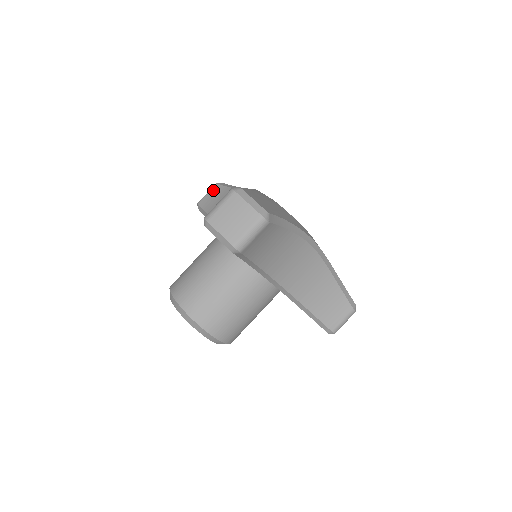
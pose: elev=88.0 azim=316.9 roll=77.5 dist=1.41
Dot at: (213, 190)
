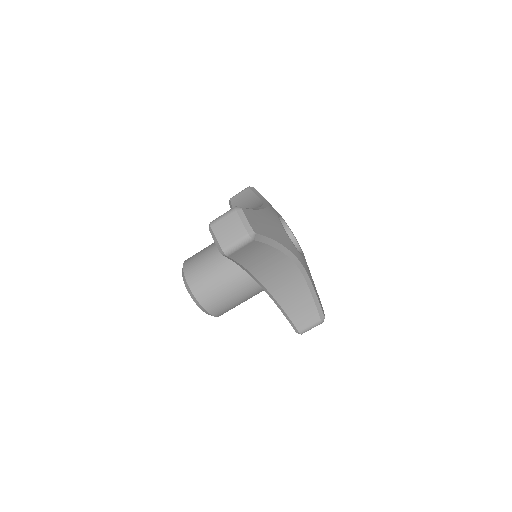
Dot at: (244, 192)
